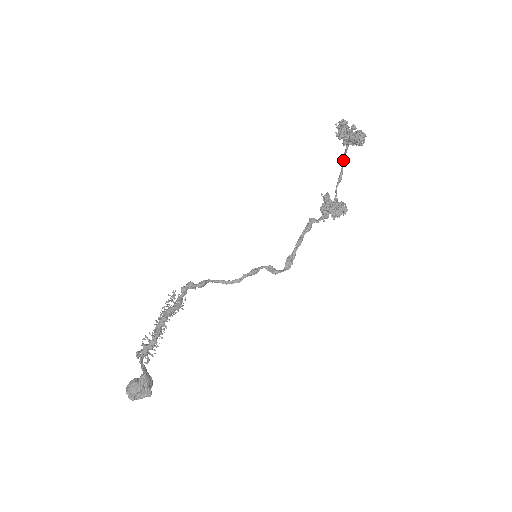
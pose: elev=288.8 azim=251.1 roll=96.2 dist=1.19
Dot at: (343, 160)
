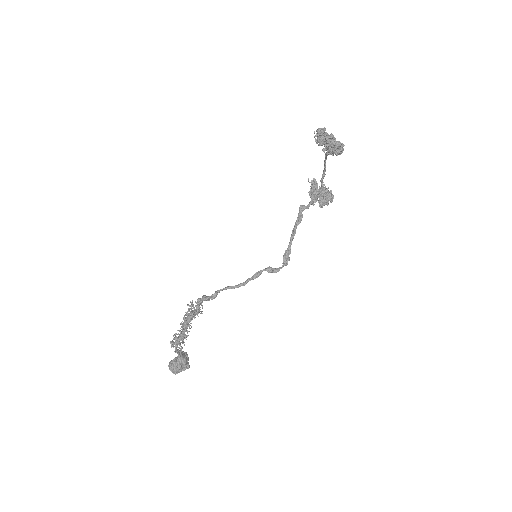
Dot at: (325, 160)
